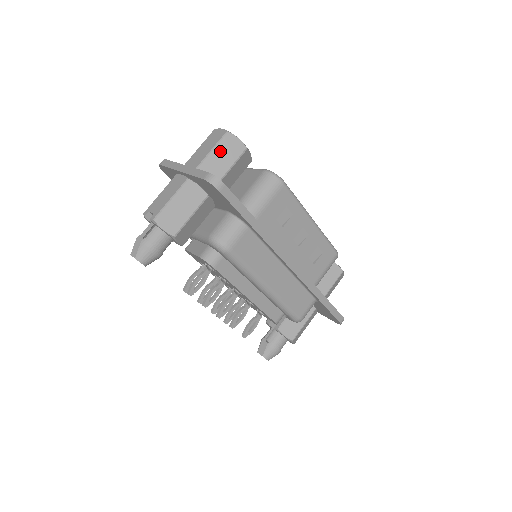
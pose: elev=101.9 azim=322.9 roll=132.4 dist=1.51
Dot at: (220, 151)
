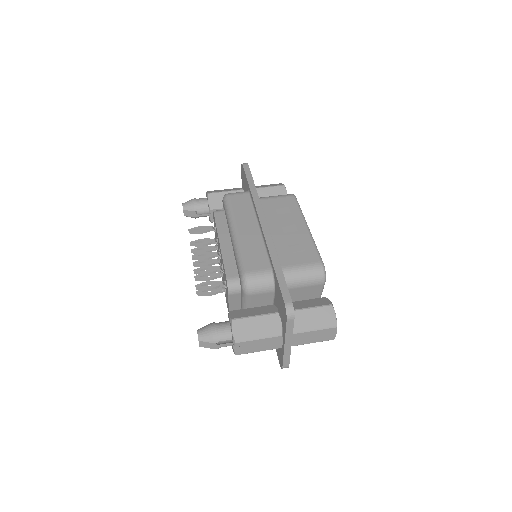
Dot at: (268, 185)
